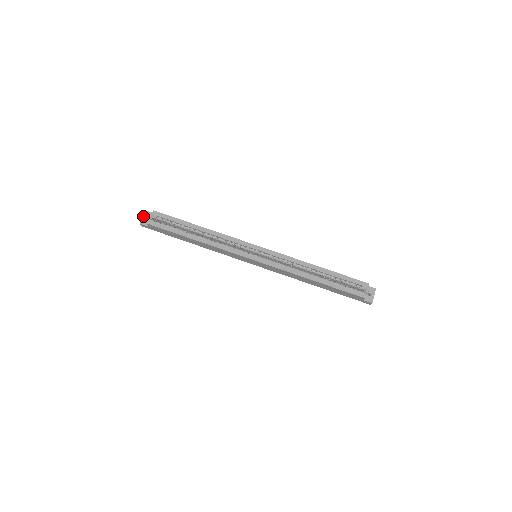
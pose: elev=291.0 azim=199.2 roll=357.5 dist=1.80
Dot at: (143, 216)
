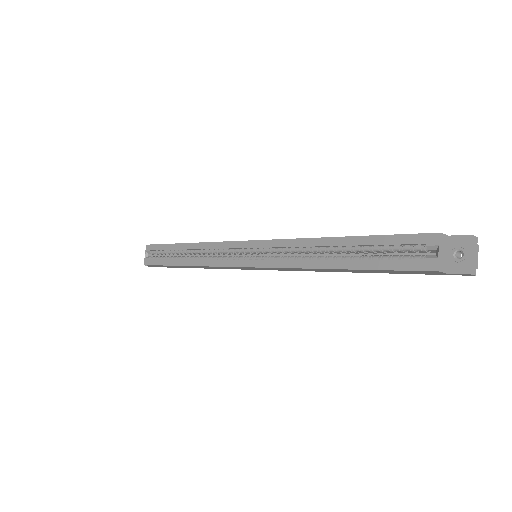
Dot at: occluded
